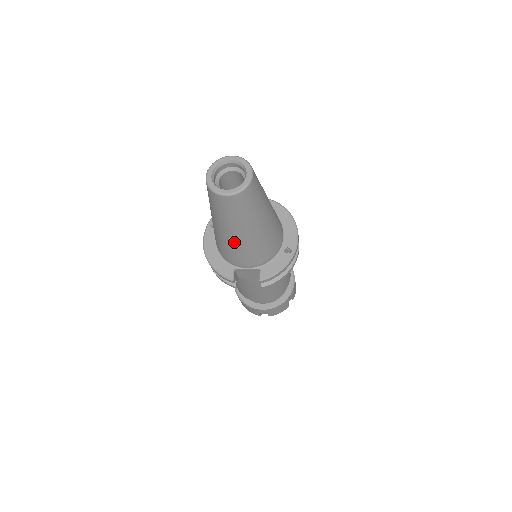
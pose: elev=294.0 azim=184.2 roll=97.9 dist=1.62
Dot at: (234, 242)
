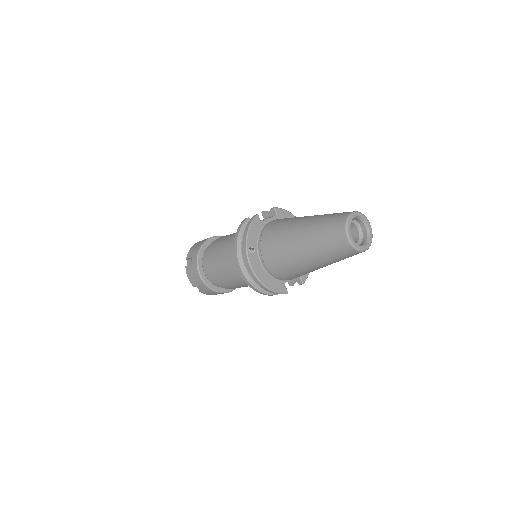
Dot at: occluded
